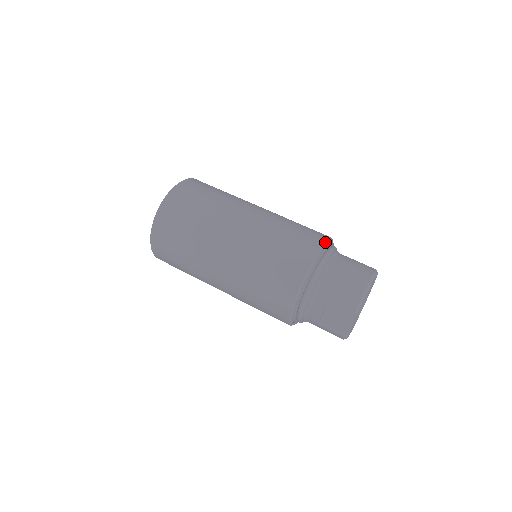
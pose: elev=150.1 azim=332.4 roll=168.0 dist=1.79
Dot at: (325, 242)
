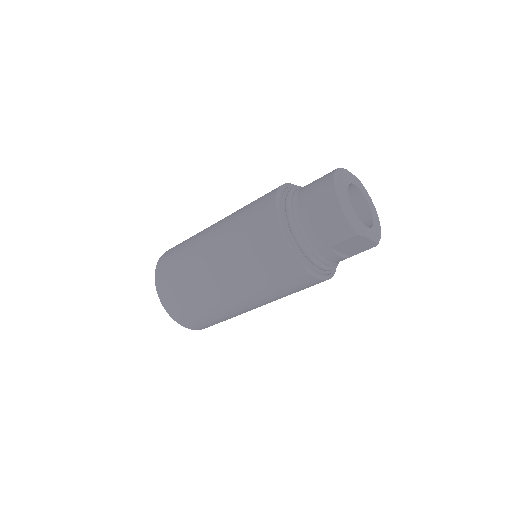
Dot at: (277, 214)
